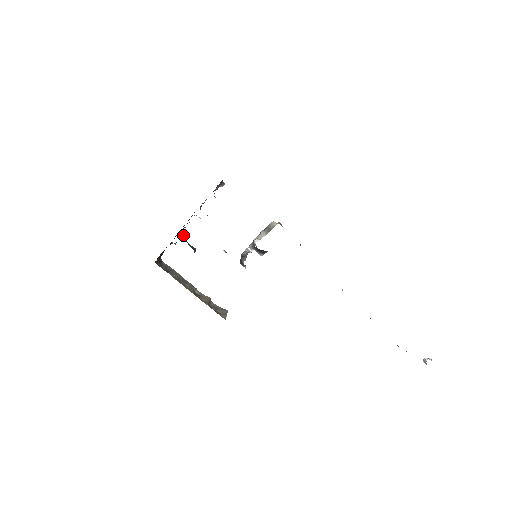
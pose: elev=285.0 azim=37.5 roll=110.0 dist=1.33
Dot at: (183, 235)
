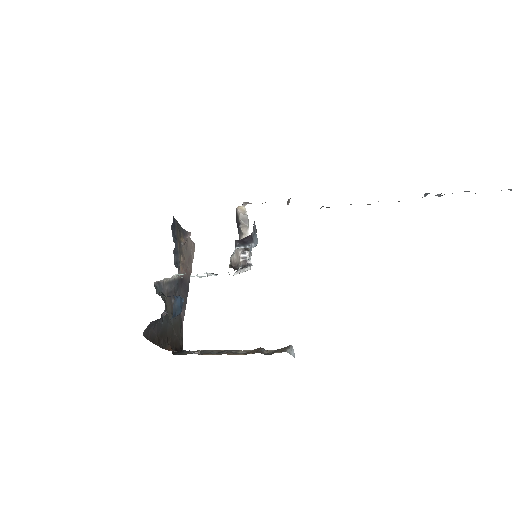
Dot at: (159, 294)
